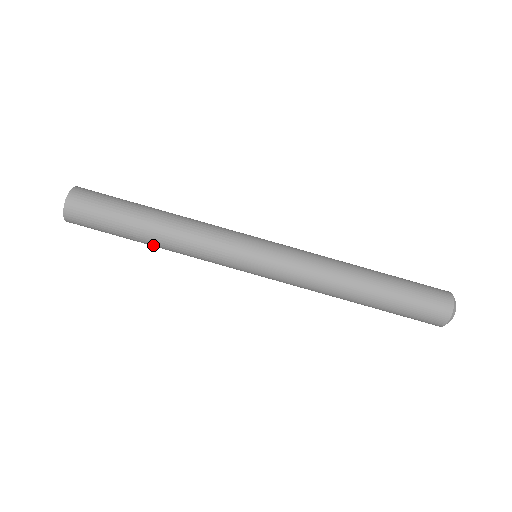
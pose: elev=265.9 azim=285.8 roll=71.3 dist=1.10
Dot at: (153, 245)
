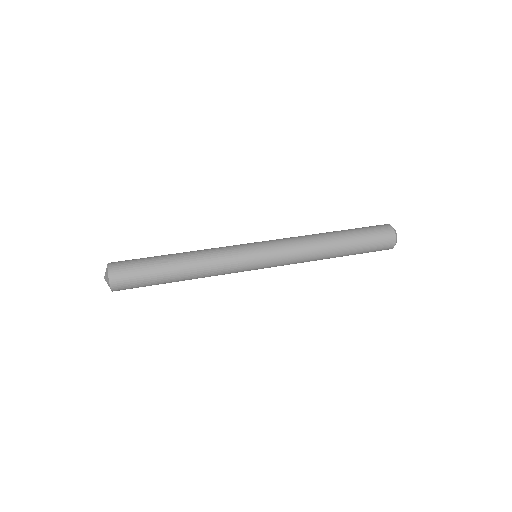
Dot at: (181, 262)
